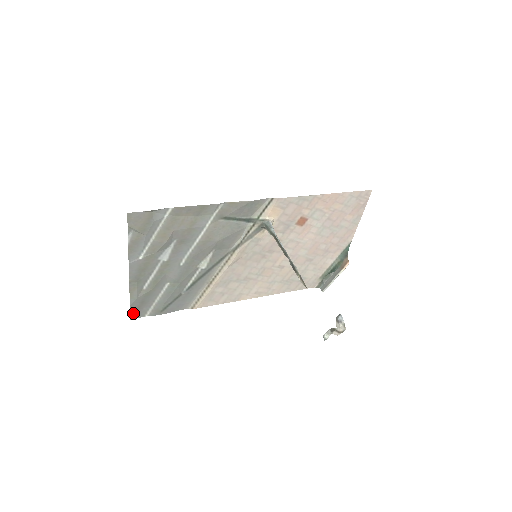
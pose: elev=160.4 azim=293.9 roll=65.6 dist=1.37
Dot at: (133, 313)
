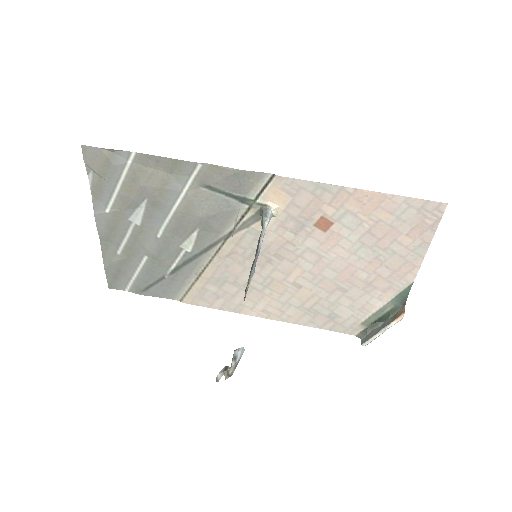
Dot at: (111, 281)
